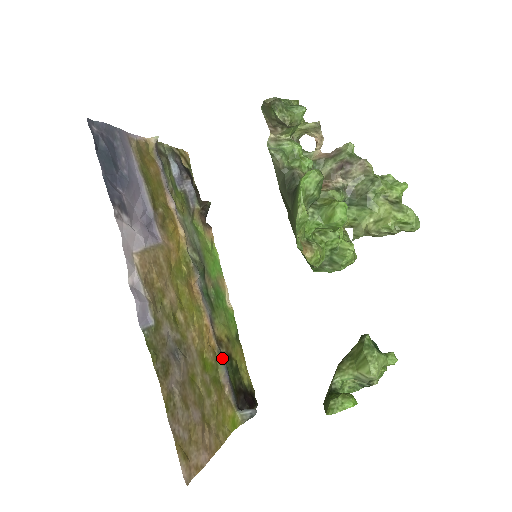
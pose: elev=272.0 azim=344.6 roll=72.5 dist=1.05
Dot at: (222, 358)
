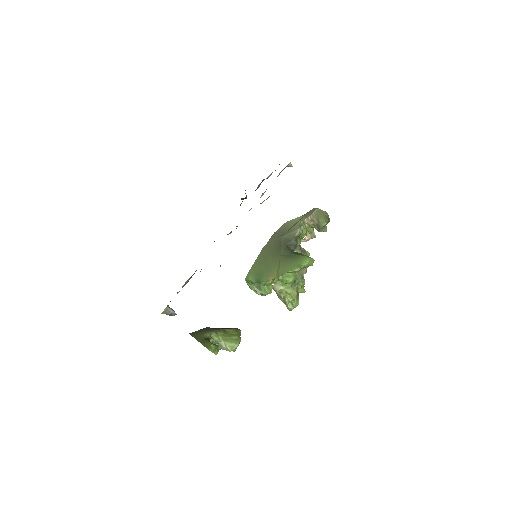
Dot at: occluded
